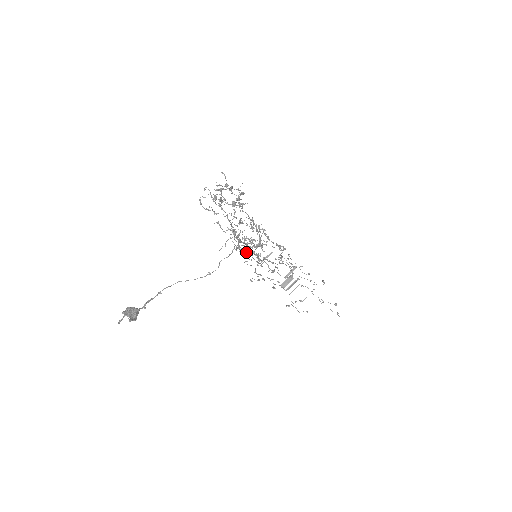
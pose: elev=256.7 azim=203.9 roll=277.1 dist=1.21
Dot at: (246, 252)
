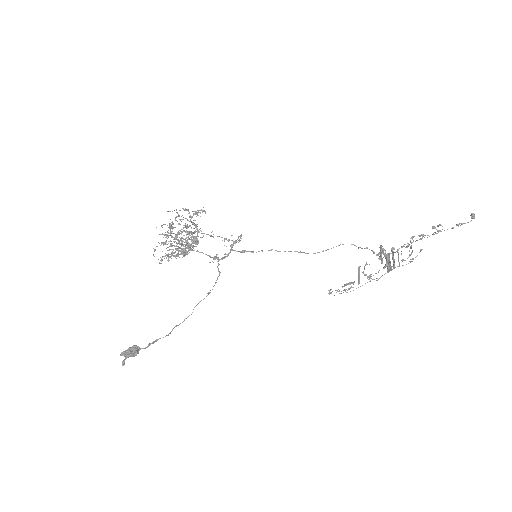
Dot at: (167, 236)
